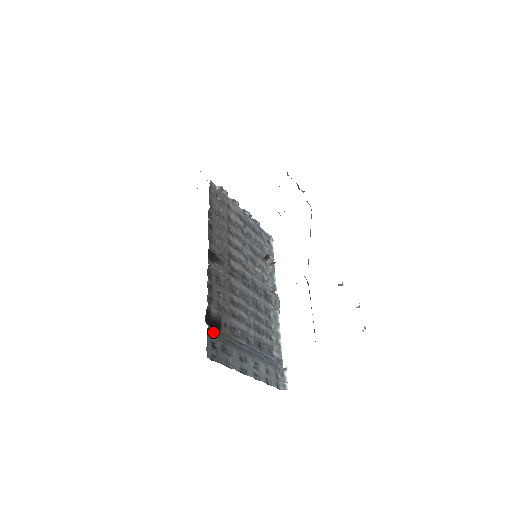
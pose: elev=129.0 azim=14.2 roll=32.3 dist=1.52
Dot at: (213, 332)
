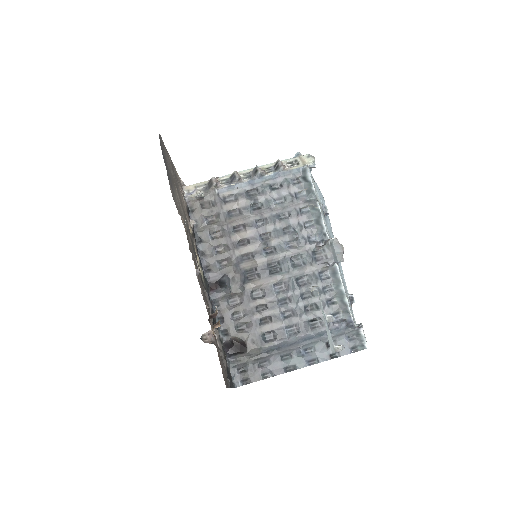
Dot at: (237, 361)
